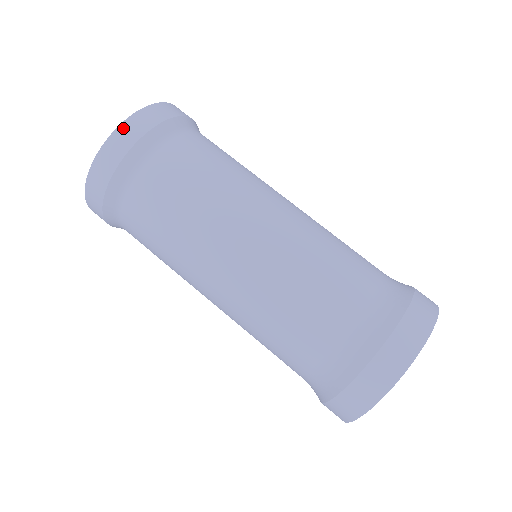
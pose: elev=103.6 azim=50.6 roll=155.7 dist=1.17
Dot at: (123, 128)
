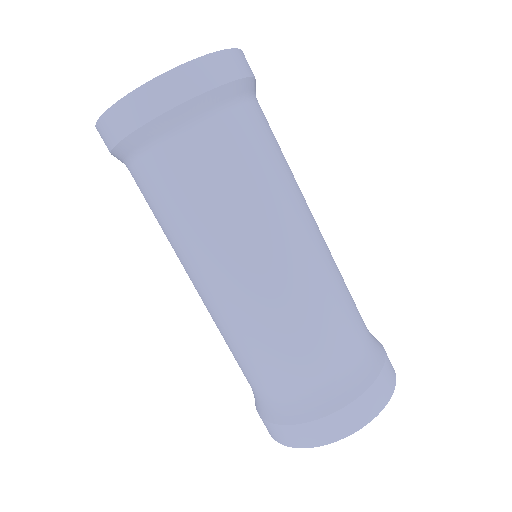
Dot at: (127, 103)
